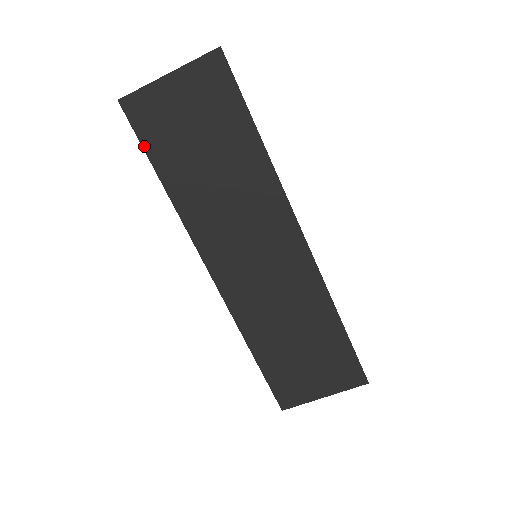
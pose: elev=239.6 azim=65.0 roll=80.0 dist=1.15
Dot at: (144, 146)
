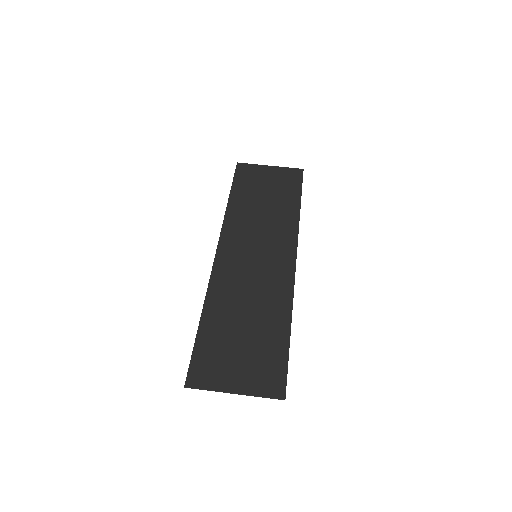
Dot at: (234, 181)
